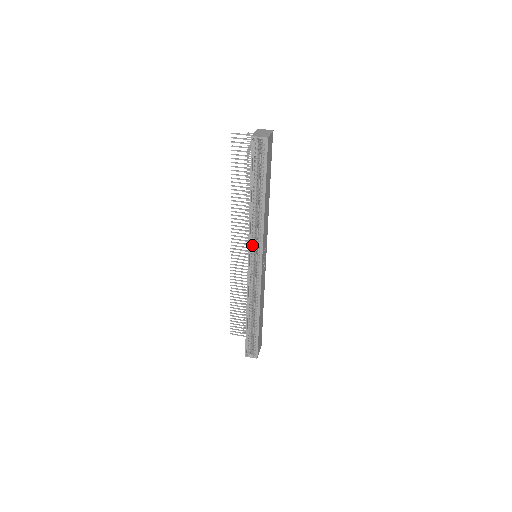
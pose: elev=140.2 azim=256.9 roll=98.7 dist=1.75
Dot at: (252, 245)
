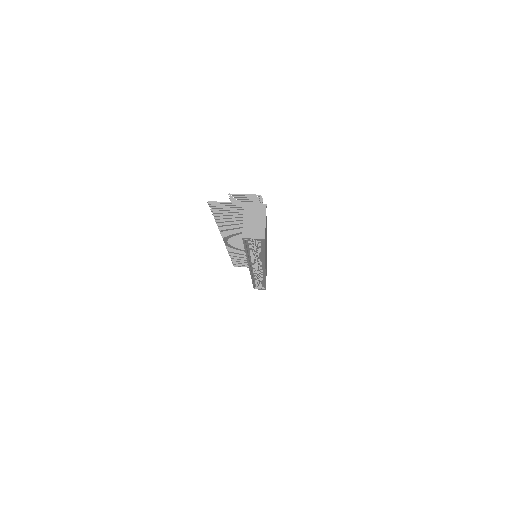
Dot at: (253, 266)
